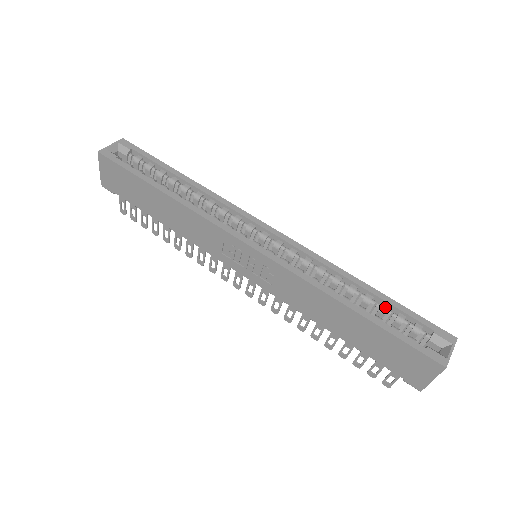
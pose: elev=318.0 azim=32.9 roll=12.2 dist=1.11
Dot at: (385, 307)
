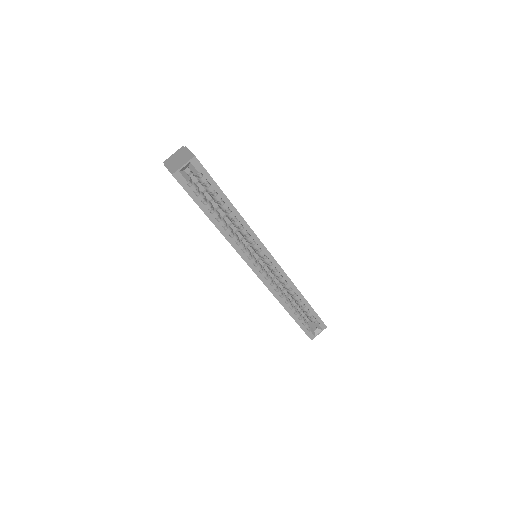
Dot at: (306, 309)
